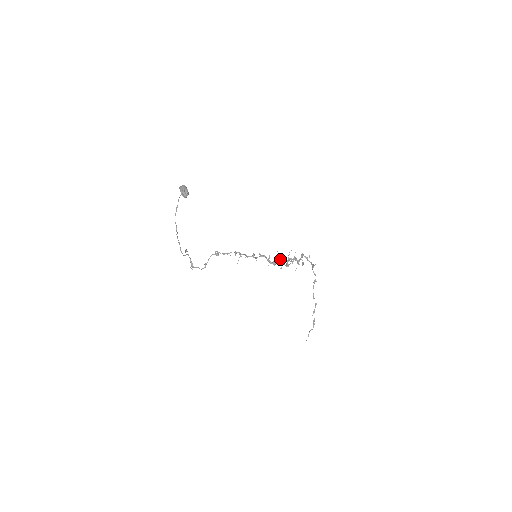
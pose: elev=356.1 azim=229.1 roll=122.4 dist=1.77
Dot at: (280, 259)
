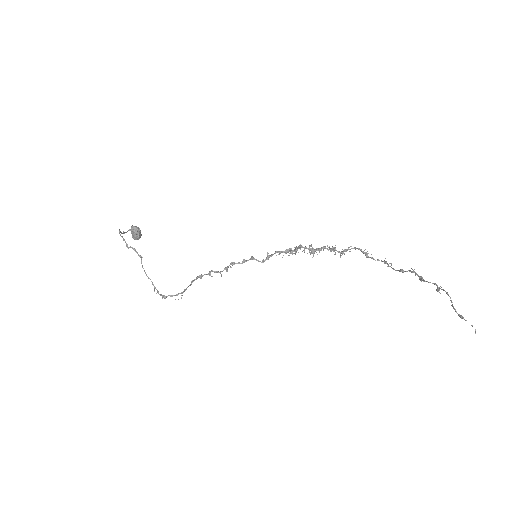
Dot at: (295, 248)
